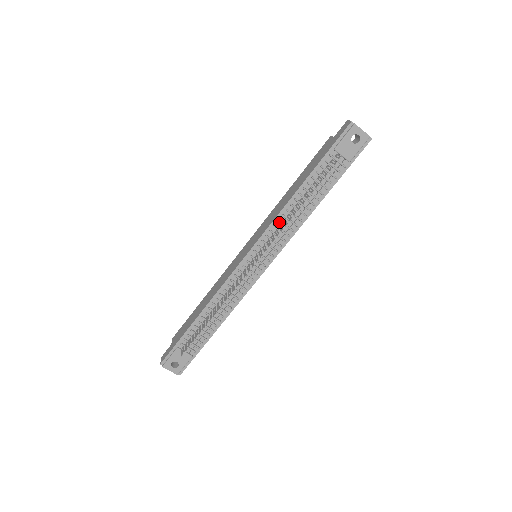
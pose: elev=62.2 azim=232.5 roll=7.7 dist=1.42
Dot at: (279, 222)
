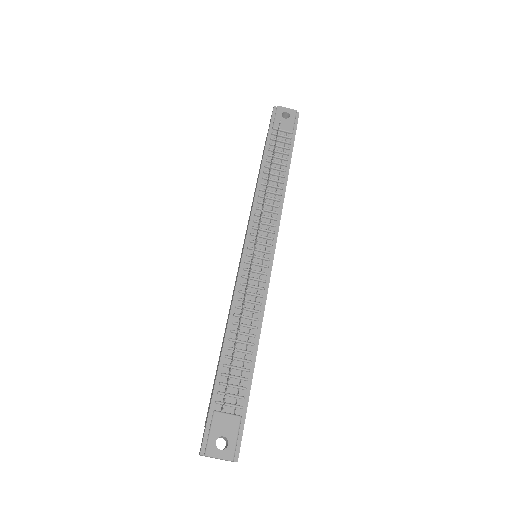
Dot at: (259, 204)
